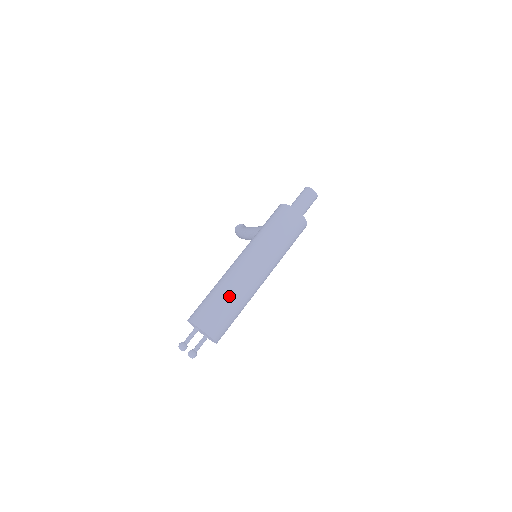
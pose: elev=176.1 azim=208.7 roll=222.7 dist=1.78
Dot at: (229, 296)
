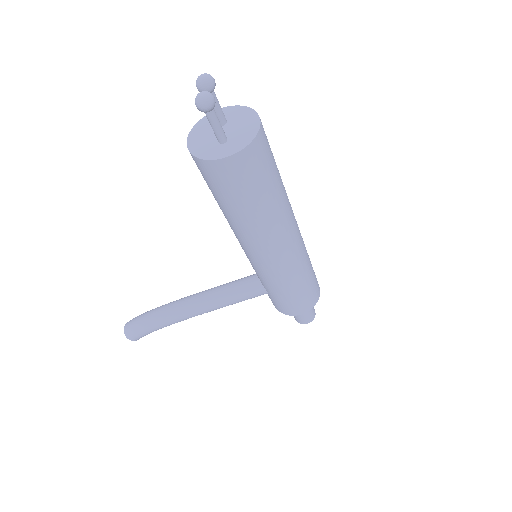
Dot at: occluded
